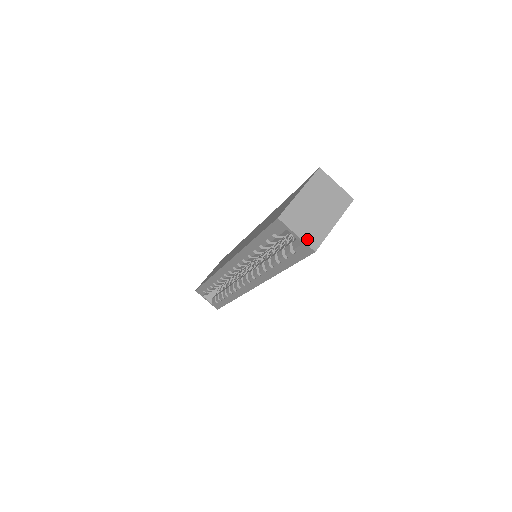
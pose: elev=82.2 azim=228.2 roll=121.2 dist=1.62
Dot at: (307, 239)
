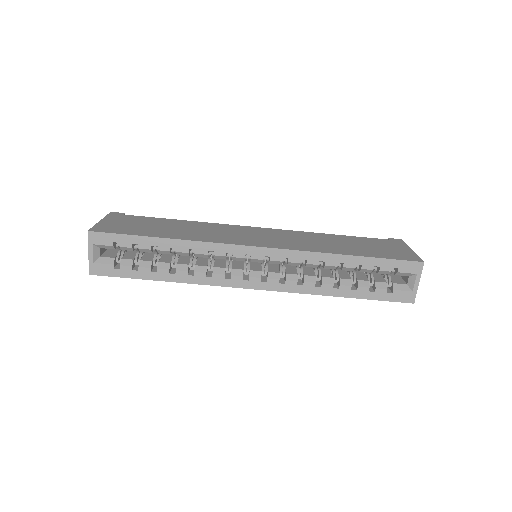
Dot at: (416, 290)
